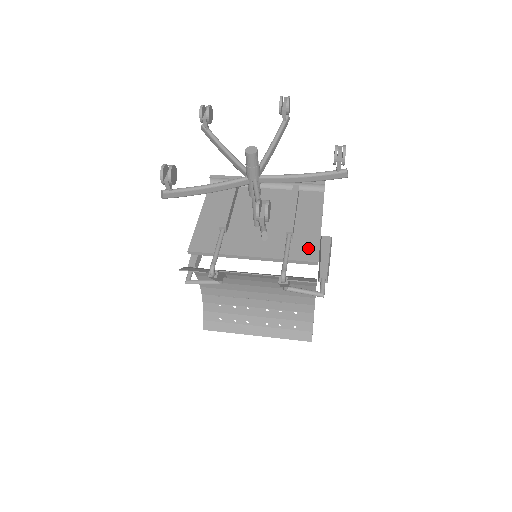
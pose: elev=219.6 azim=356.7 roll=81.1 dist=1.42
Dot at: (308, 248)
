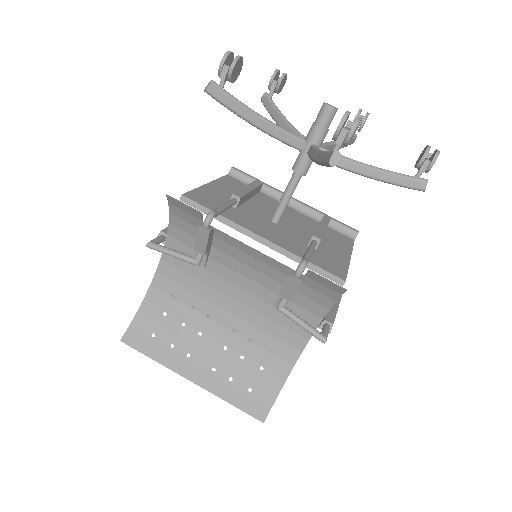
Dot at: (334, 265)
